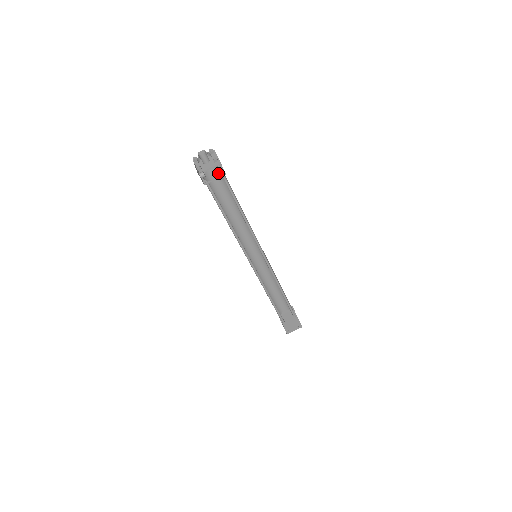
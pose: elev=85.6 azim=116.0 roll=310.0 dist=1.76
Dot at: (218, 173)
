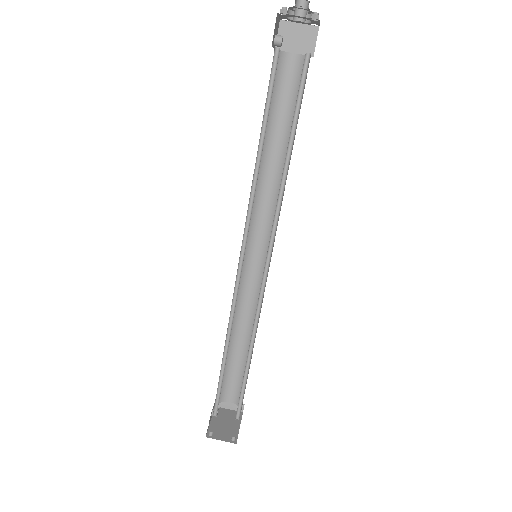
Dot at: (299, 69)
